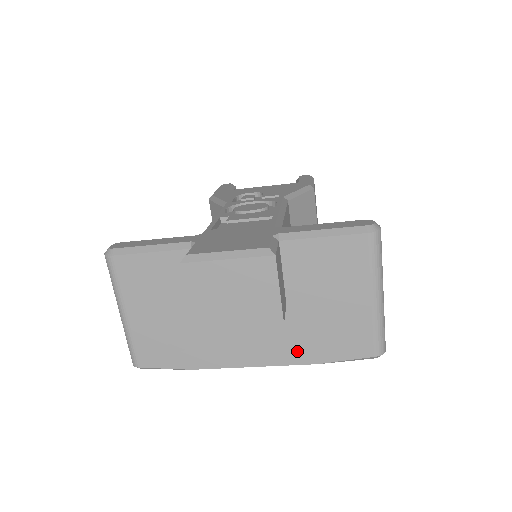
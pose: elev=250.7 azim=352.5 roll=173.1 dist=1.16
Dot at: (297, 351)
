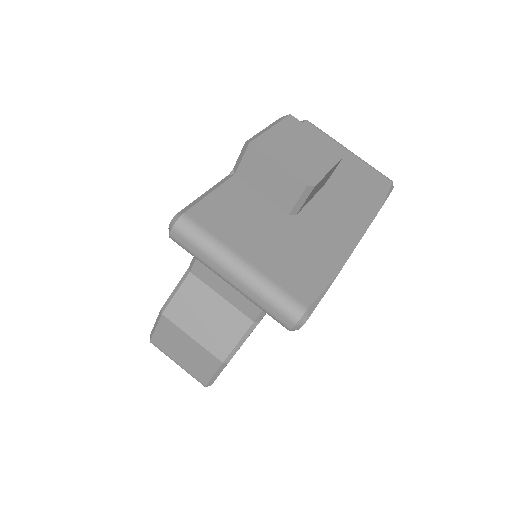
Dot at: (365, 205)
